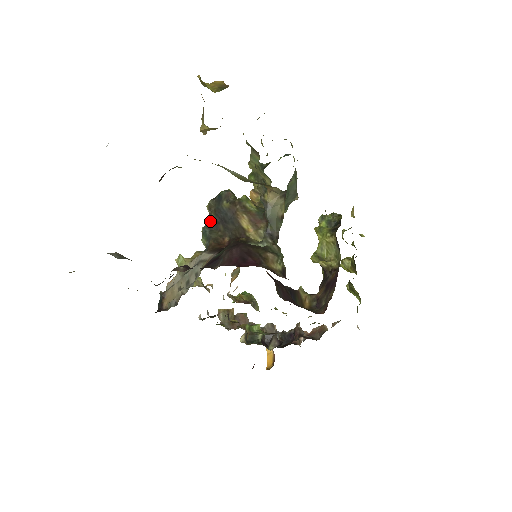
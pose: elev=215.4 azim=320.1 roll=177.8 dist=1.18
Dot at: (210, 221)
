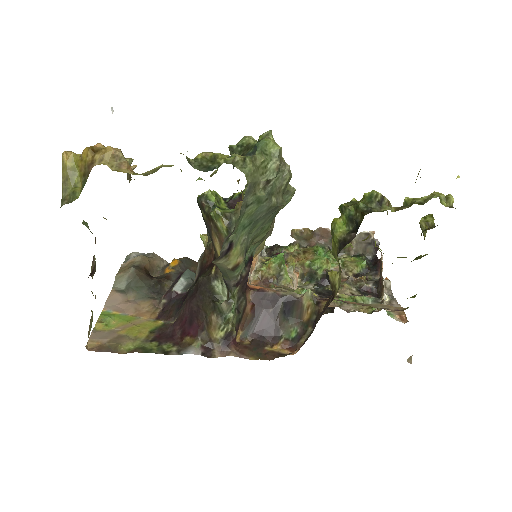
Dot at: occluded
